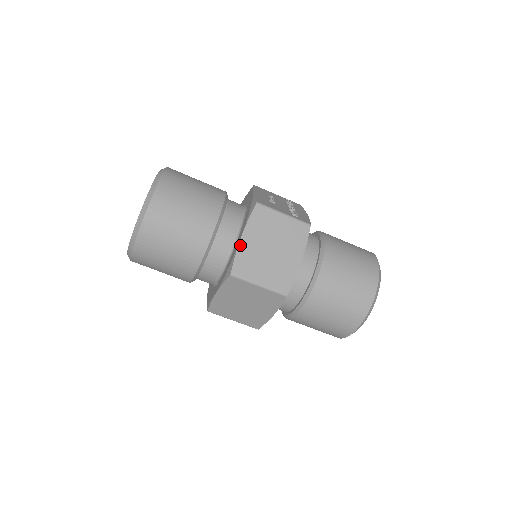
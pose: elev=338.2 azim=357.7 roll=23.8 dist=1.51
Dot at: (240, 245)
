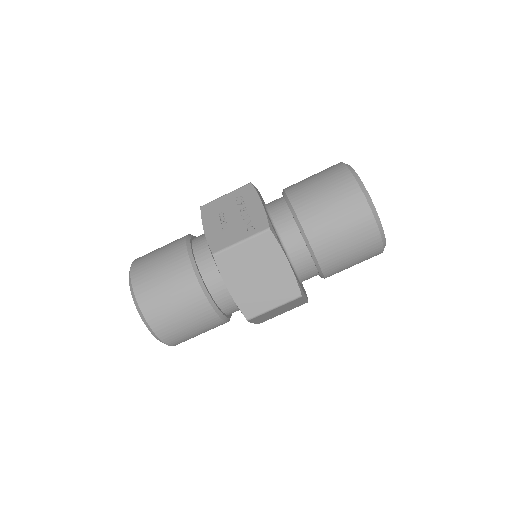
Dot at: (233, 296)
